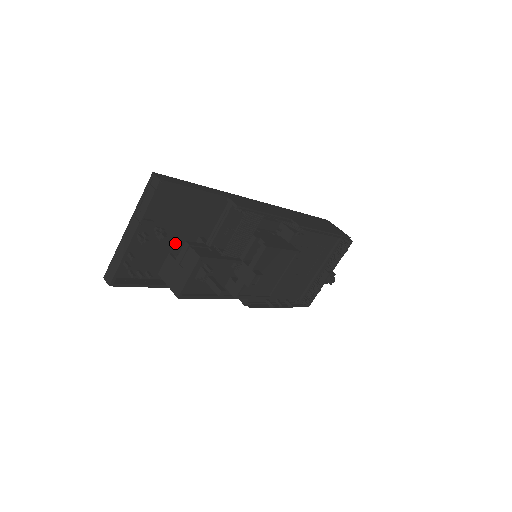
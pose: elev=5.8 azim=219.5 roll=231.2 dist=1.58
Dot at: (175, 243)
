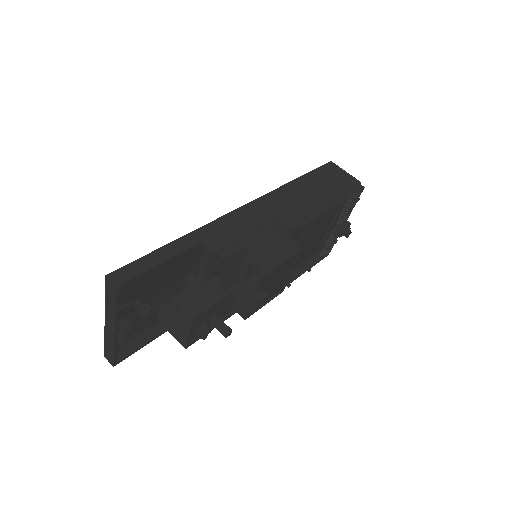
Dot at: (163, 295)
